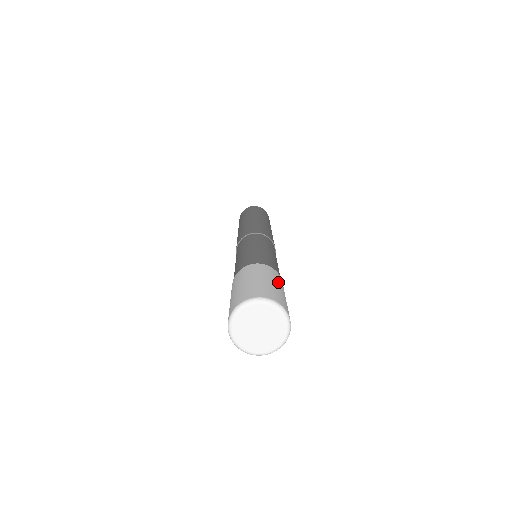
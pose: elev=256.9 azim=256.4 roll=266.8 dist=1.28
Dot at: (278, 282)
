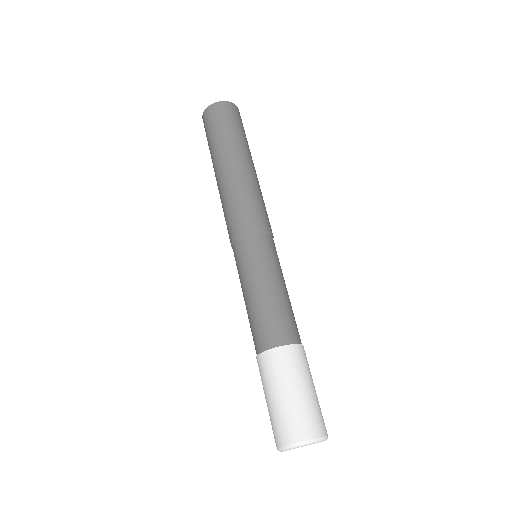
Dot at: (303, 376)
